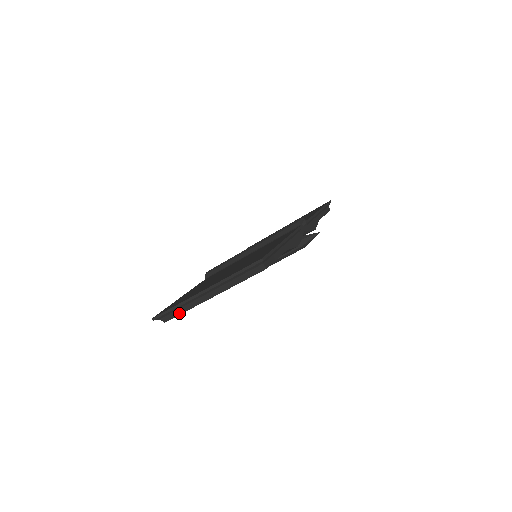
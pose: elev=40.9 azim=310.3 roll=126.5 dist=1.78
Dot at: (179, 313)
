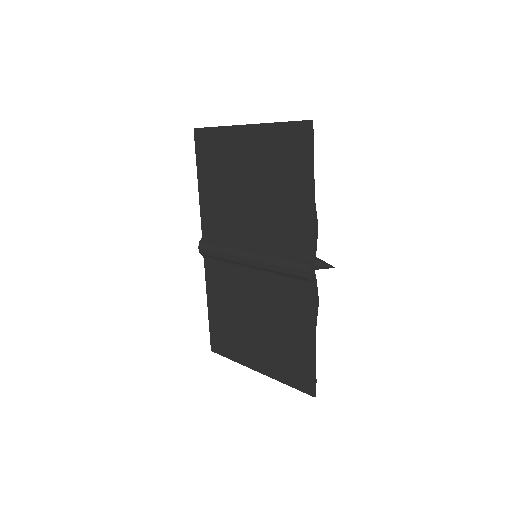
Dot at: occluded
